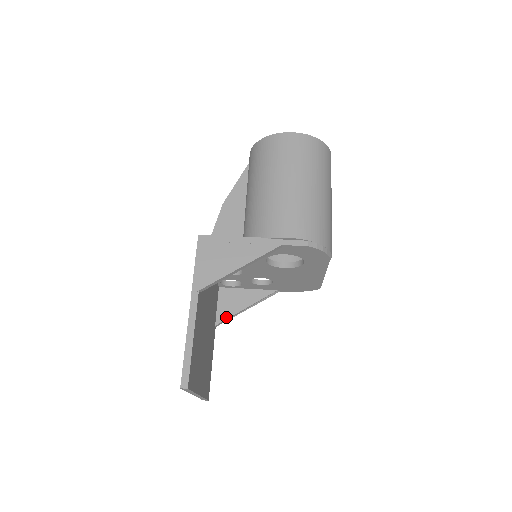
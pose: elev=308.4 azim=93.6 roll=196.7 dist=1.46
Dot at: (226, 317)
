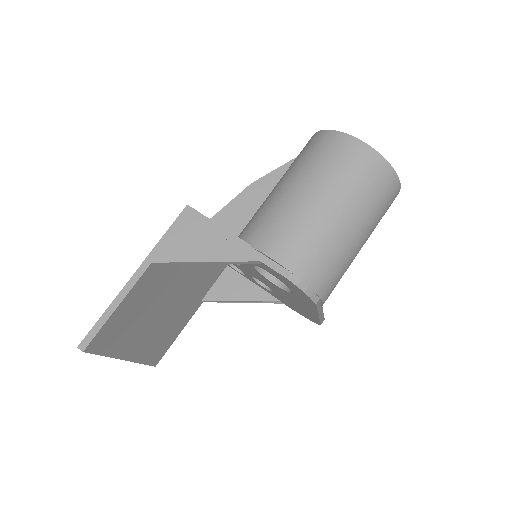
Dot at: (216, 298)
